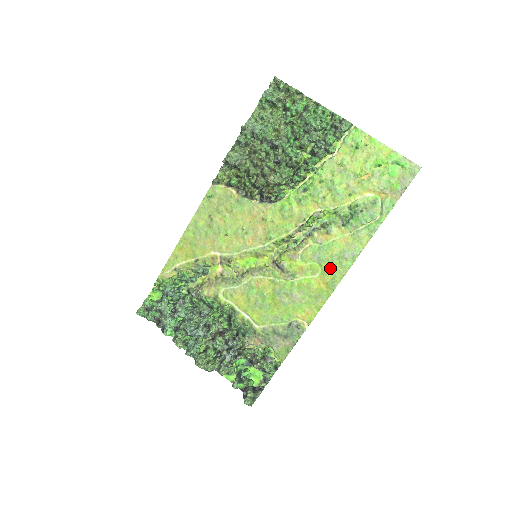
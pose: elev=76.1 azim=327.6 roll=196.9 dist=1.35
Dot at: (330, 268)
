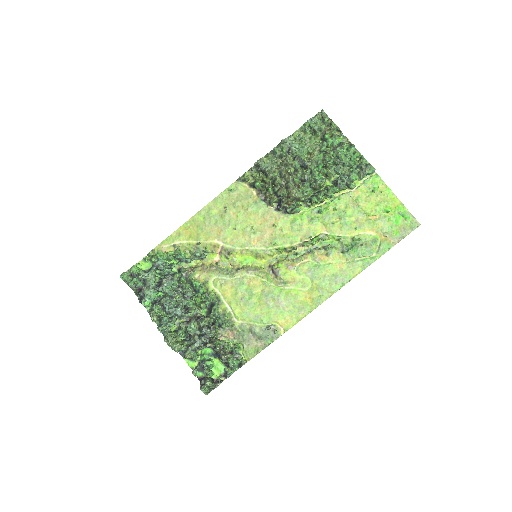
Dot at: (320, 286)
